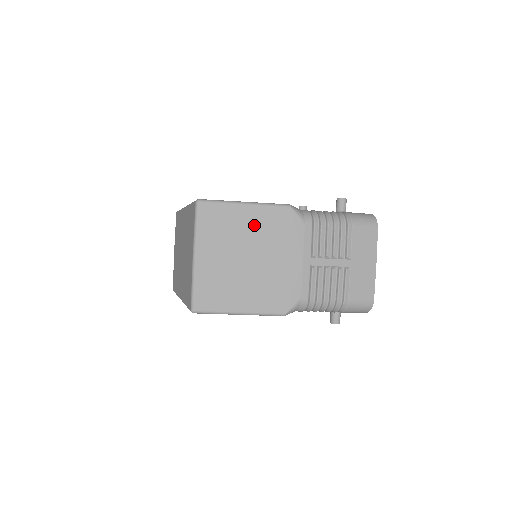
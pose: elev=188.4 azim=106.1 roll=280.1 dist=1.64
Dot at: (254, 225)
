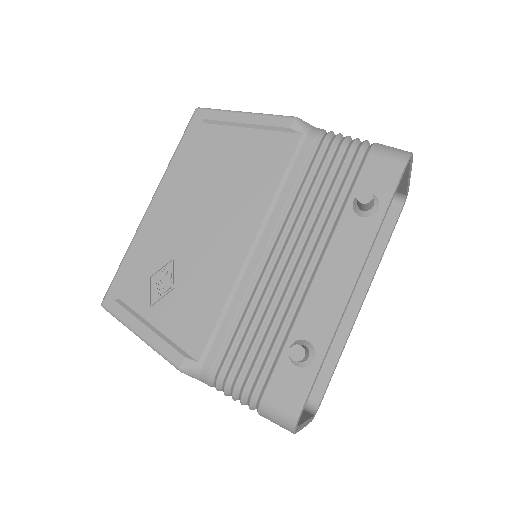
Dot at: occluded
